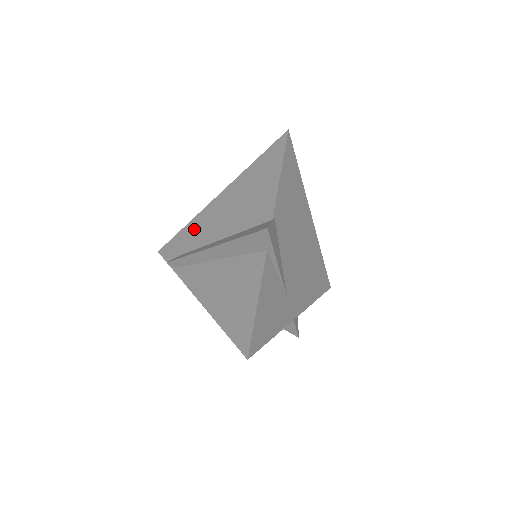
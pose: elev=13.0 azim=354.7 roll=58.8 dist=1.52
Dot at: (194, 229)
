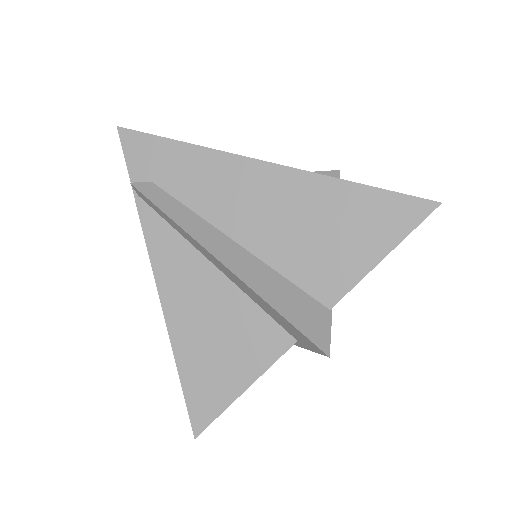
Dot at: (204, 171)
